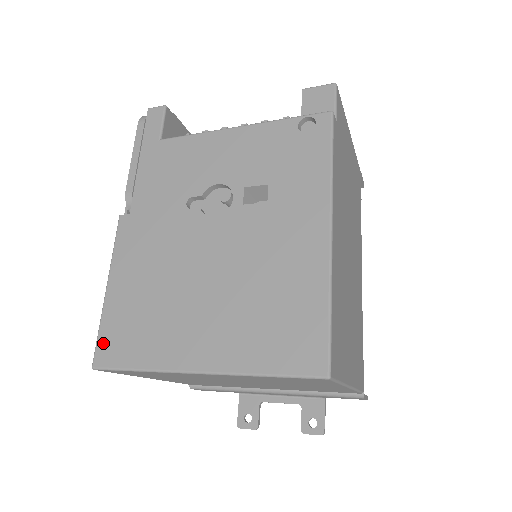
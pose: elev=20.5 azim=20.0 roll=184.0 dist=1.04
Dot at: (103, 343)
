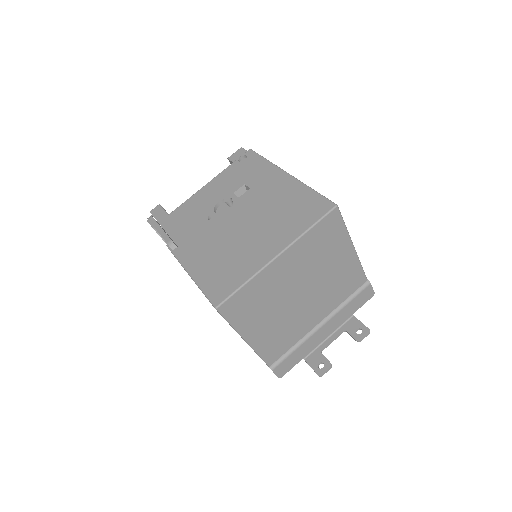
Dot at: (212, 294)
